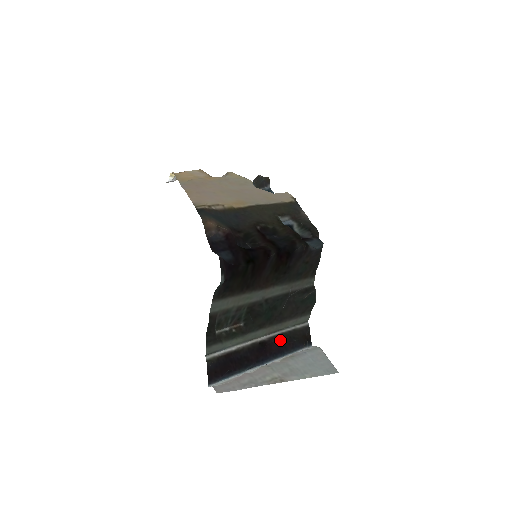
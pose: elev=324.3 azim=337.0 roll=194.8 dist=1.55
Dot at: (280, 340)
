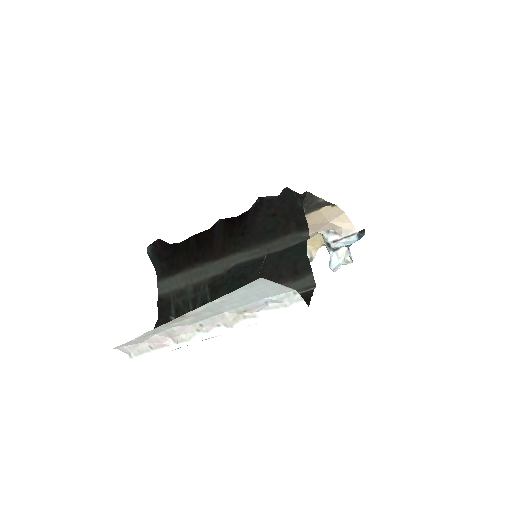
Dot at: occluded
